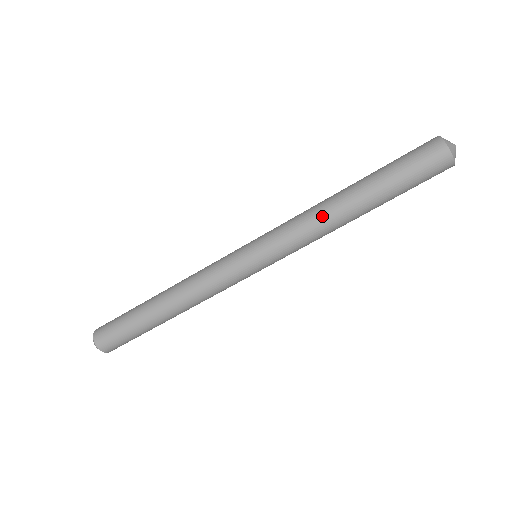
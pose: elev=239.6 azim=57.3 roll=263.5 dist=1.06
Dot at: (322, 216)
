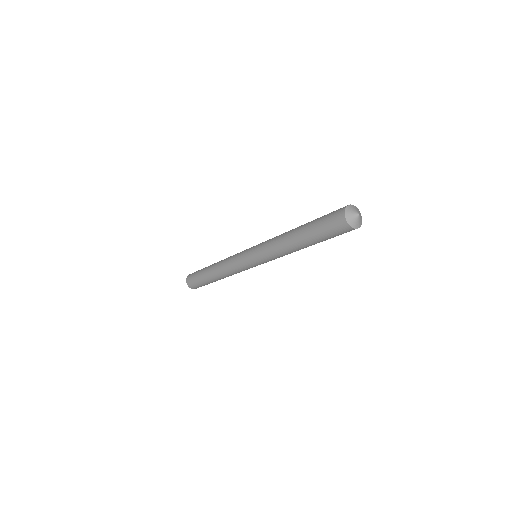
Dot at: (281, 245)
